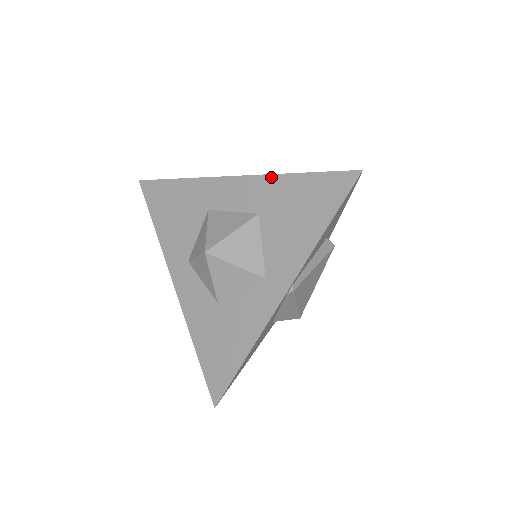
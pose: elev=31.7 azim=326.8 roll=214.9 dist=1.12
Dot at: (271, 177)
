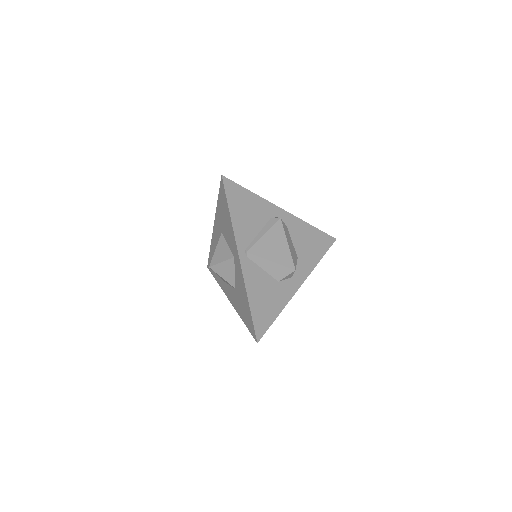
Dot at: (216, 213)
